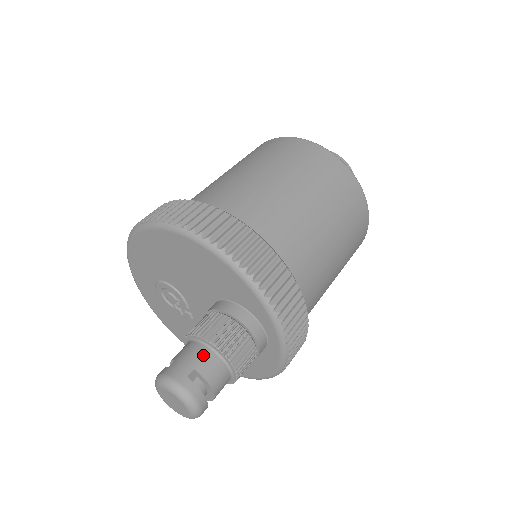
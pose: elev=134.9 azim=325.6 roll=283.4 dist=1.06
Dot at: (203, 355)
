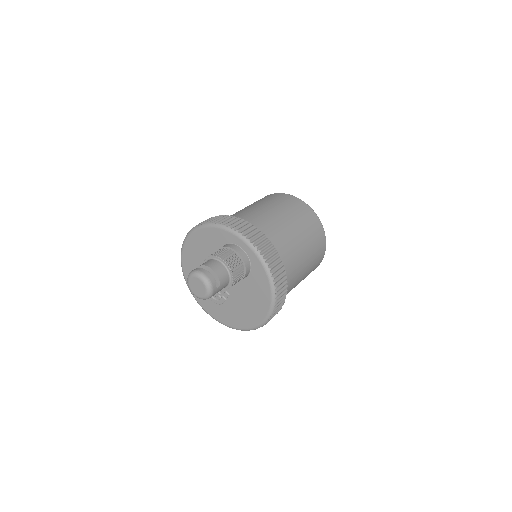
Dot at: (205, 262)
